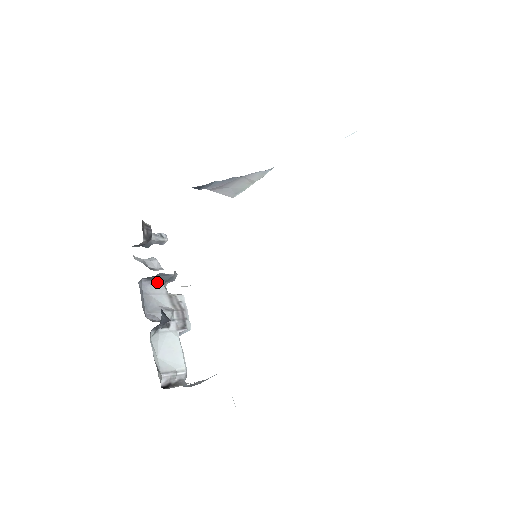
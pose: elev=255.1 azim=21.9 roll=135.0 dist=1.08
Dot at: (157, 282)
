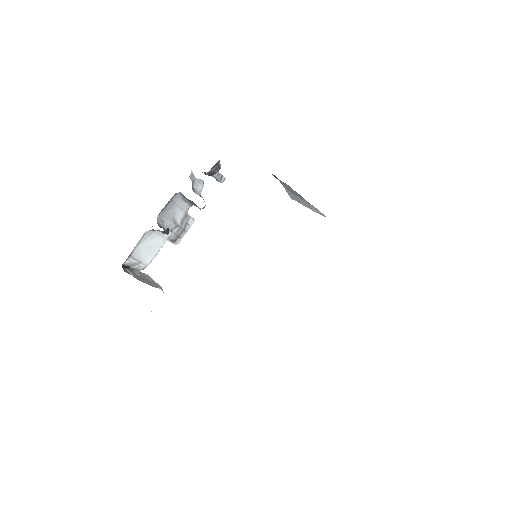
Dot at: (188, 201)
